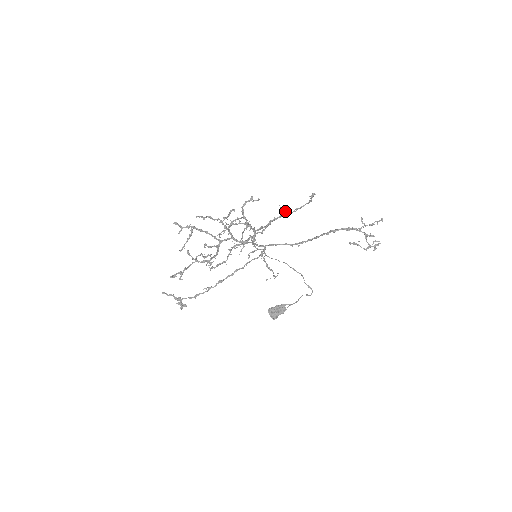
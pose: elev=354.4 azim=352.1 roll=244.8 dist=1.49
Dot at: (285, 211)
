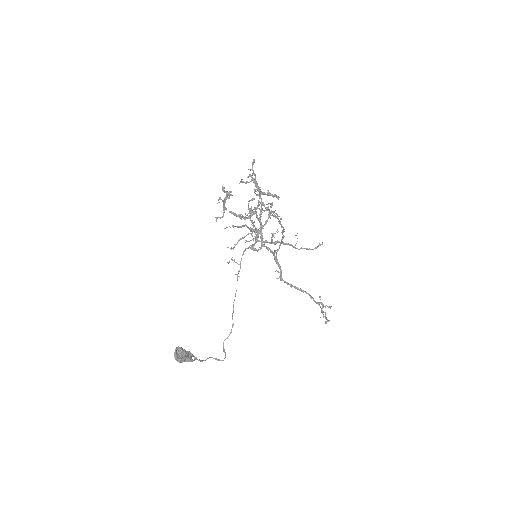
Dot at: (297, 241)
